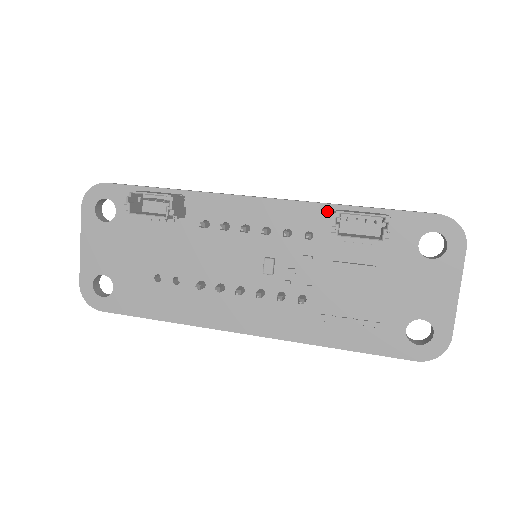
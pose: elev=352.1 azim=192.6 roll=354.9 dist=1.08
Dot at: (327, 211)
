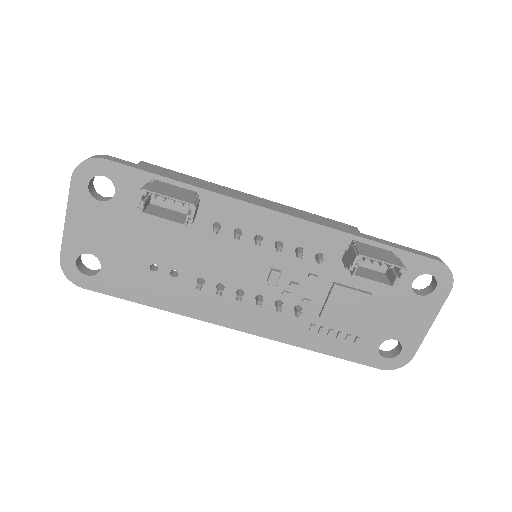
Dot at: (342, 238)
